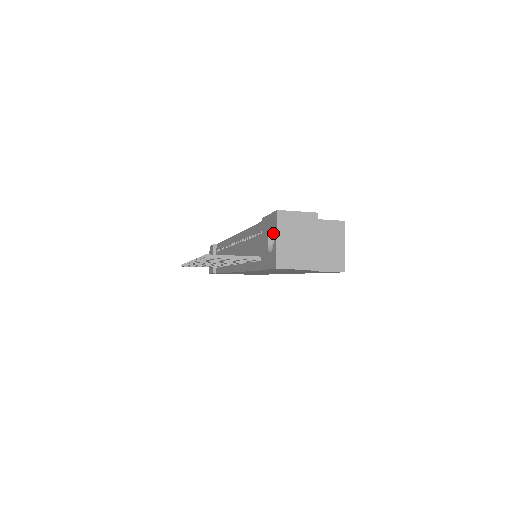
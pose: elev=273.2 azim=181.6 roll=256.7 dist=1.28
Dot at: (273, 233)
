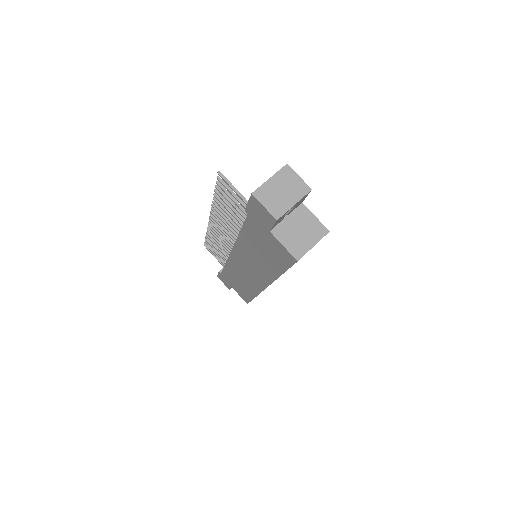
Dot at: occluded
